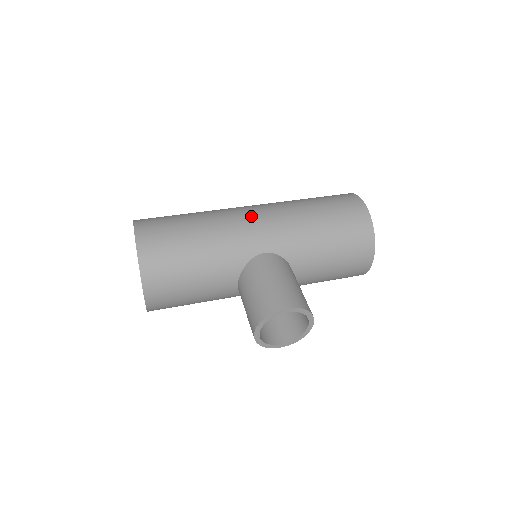
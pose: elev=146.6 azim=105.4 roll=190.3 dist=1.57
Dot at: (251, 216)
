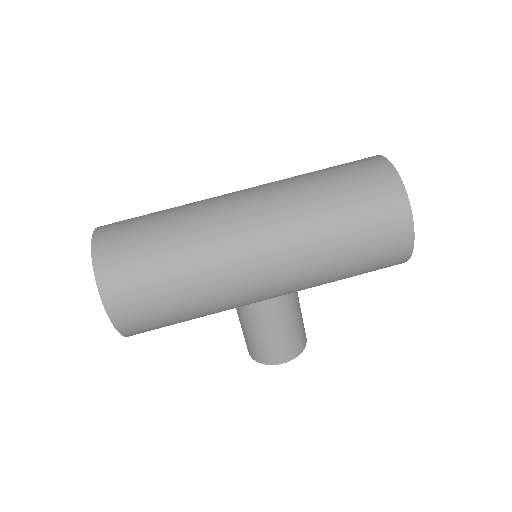
Dot at: (257, 275)
